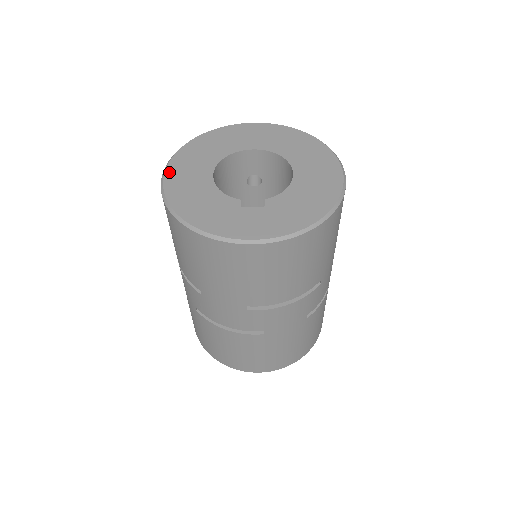
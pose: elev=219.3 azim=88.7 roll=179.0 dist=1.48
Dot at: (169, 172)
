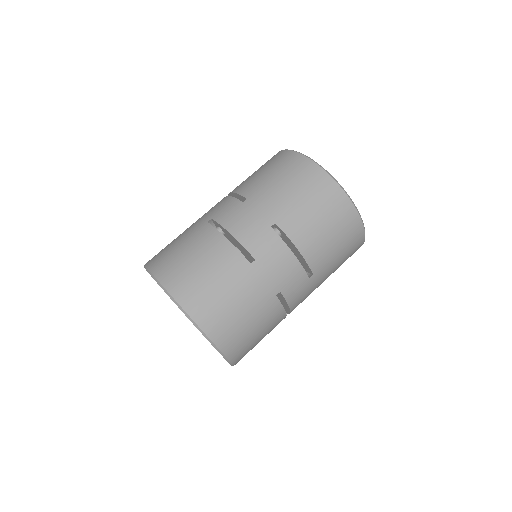
Dot at: occluded
